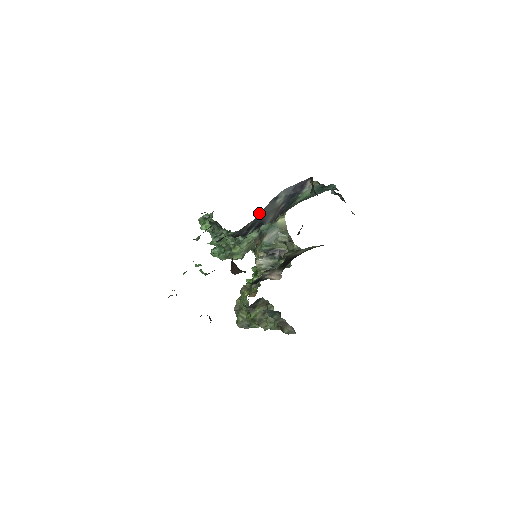
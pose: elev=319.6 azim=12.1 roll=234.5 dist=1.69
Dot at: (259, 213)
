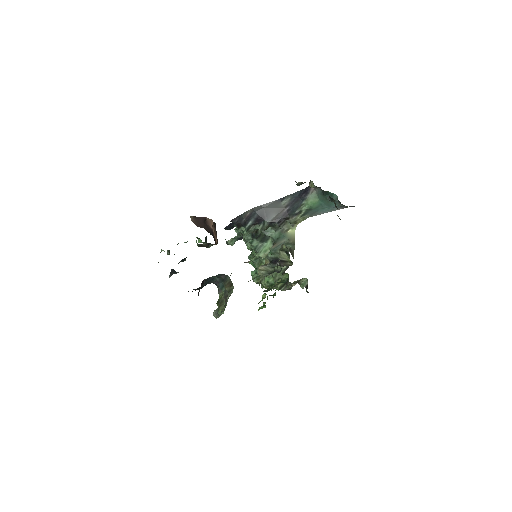
Dot at: (260, 205)
